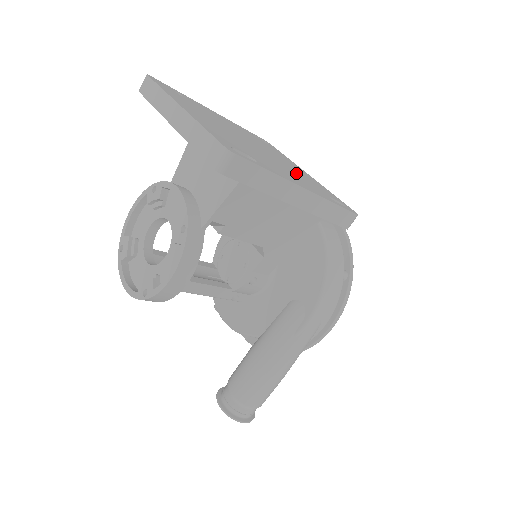
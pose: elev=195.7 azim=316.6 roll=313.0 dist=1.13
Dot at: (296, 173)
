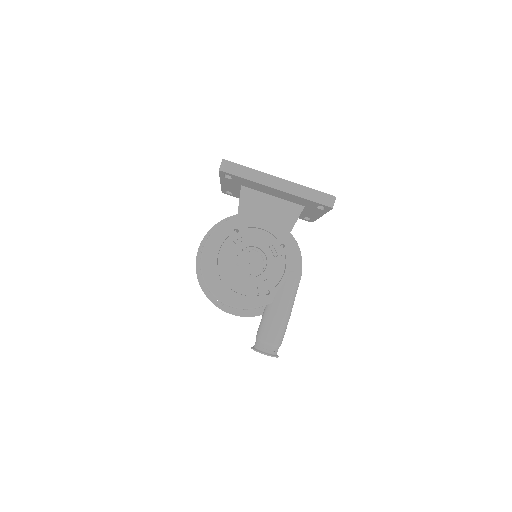
Dot at: occluded
